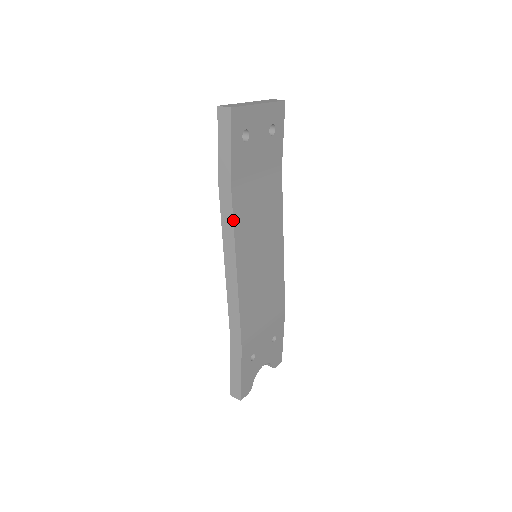
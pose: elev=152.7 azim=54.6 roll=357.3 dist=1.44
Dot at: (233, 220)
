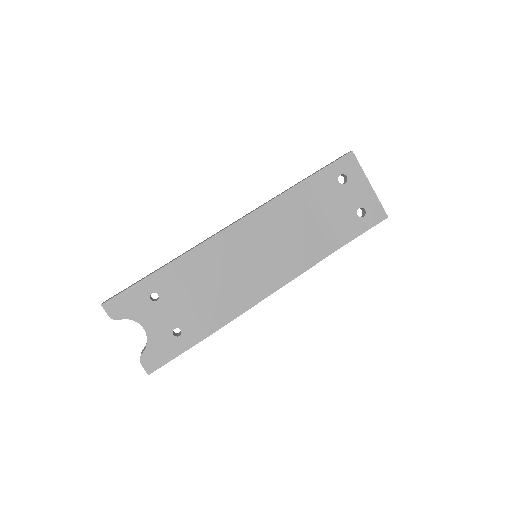
Dot at: (278, 196)
